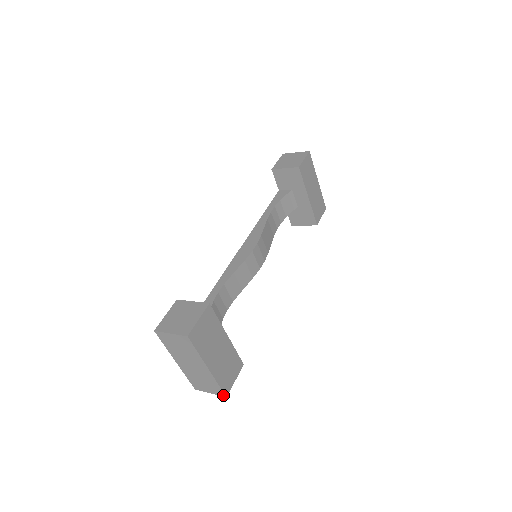
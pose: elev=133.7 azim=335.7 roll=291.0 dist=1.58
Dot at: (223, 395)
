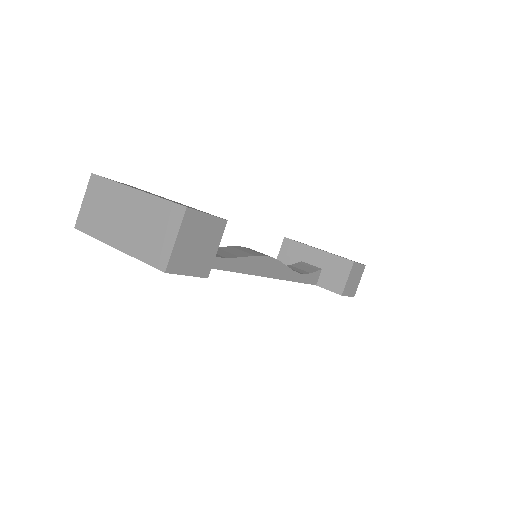
Dot at: (182, 211)
